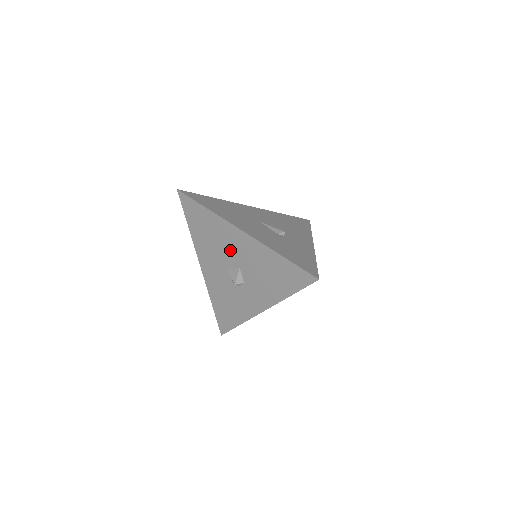
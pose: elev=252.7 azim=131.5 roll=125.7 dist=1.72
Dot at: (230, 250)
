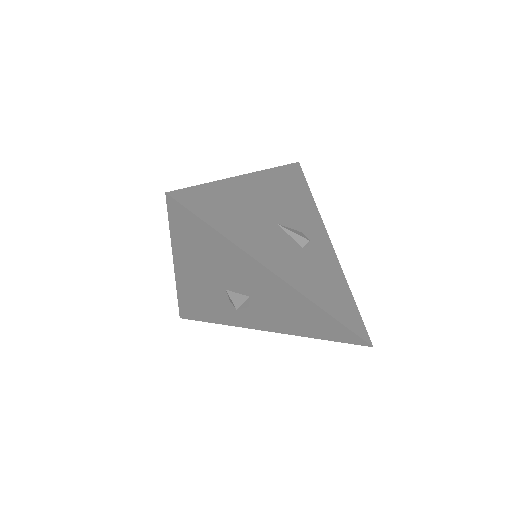
Dot at: (244, 281)
